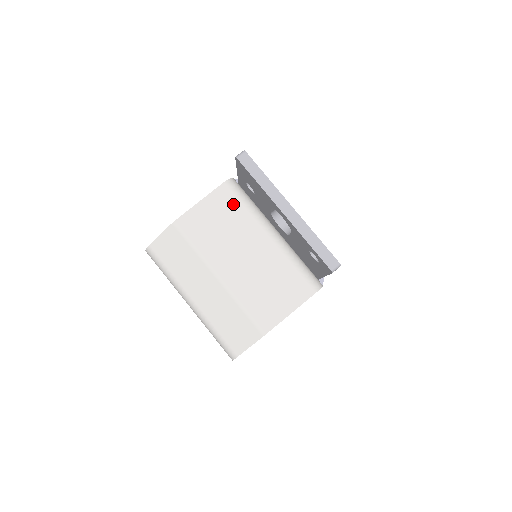
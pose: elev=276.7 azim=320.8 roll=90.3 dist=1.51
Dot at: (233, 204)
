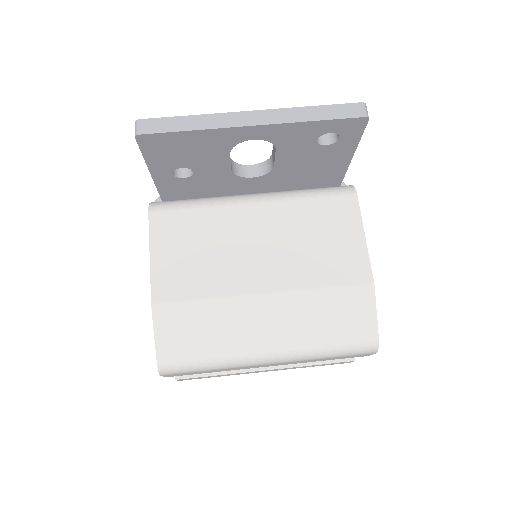
Dot at: (183, 219)
